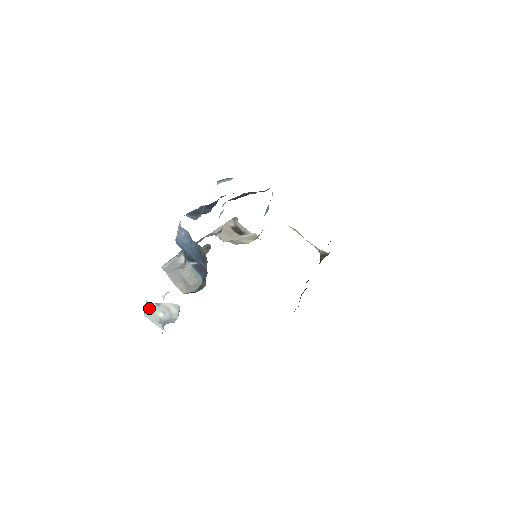
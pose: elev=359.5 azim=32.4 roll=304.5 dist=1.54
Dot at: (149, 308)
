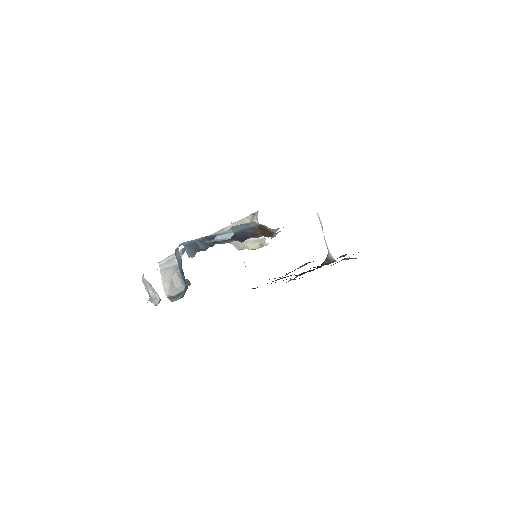
Dot at: (144, 280)
